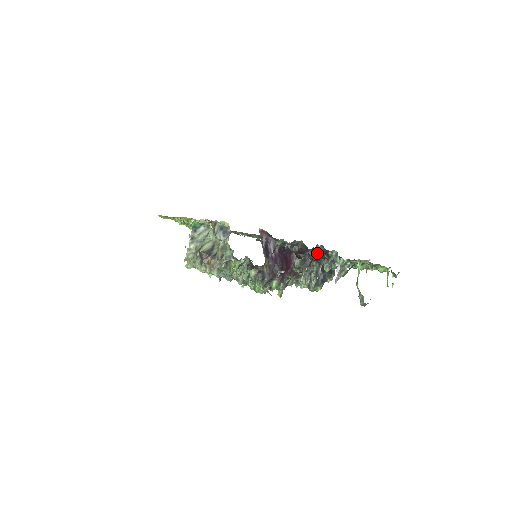
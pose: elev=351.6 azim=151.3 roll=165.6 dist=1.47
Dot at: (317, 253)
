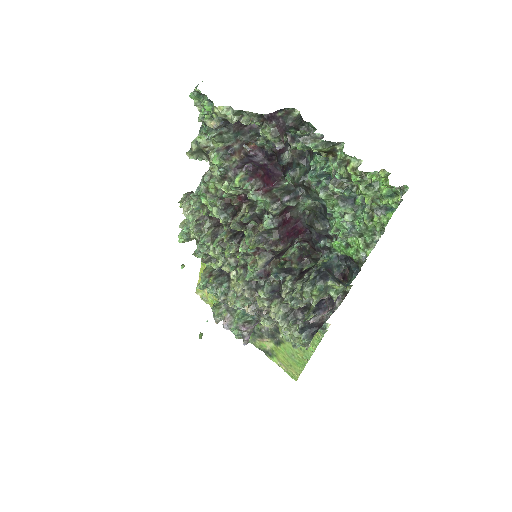
Dot at: (291, 119)
